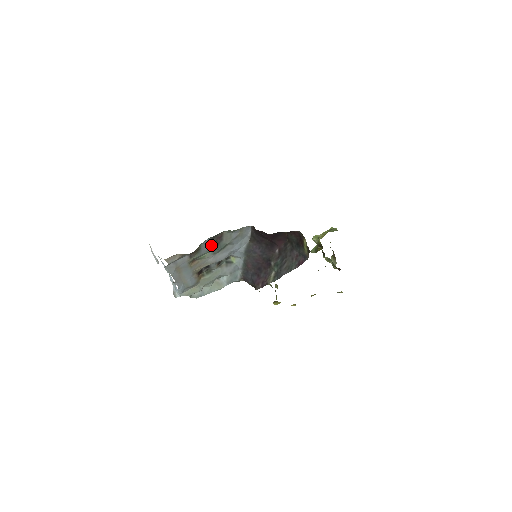
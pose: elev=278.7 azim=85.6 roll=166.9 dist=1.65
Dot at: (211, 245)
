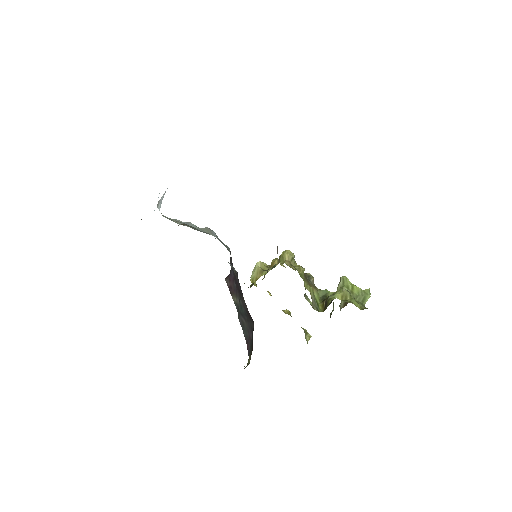
Dot at: occluded
